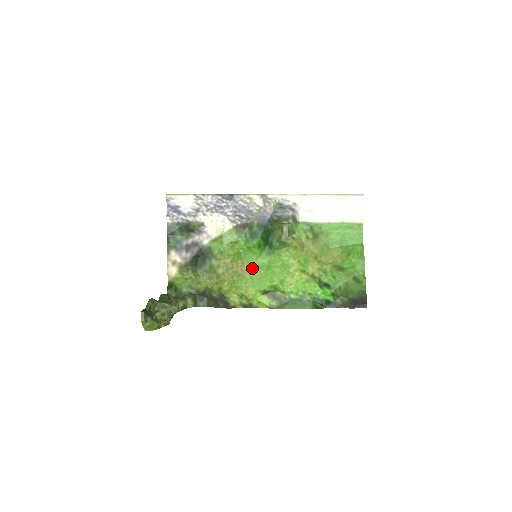
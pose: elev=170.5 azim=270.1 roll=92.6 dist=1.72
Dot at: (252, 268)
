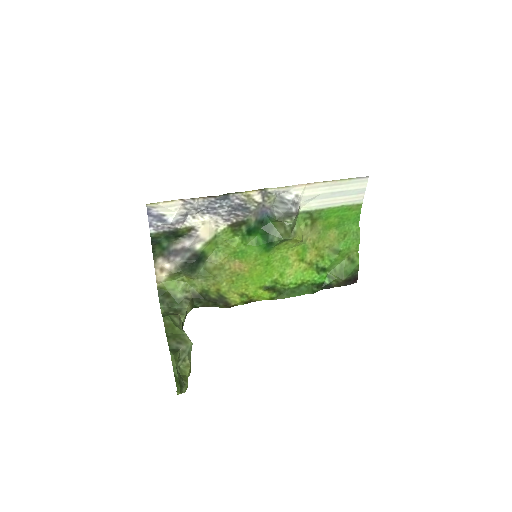
Dot at: (251, 266)
